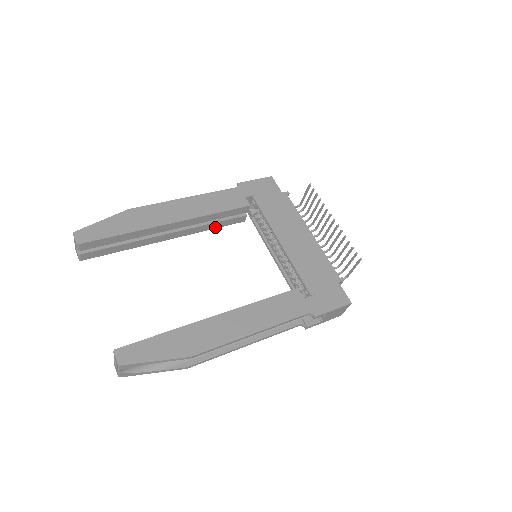
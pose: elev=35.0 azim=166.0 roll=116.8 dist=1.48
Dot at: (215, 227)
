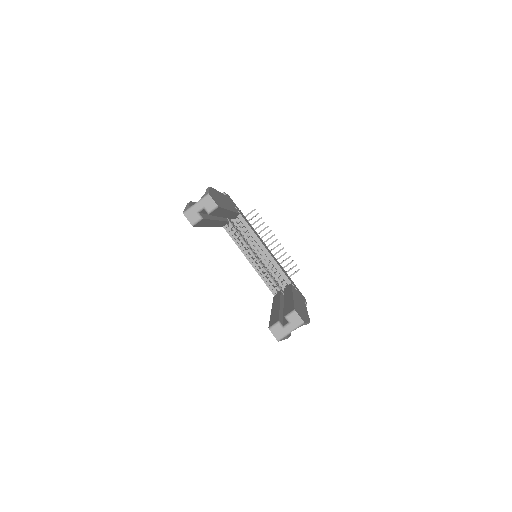
Dot at: (219, 226)
